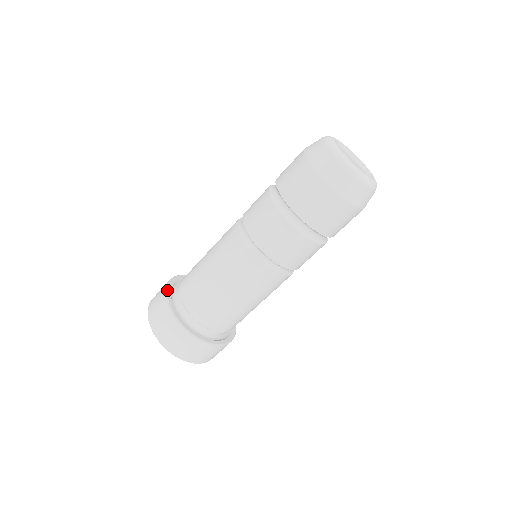
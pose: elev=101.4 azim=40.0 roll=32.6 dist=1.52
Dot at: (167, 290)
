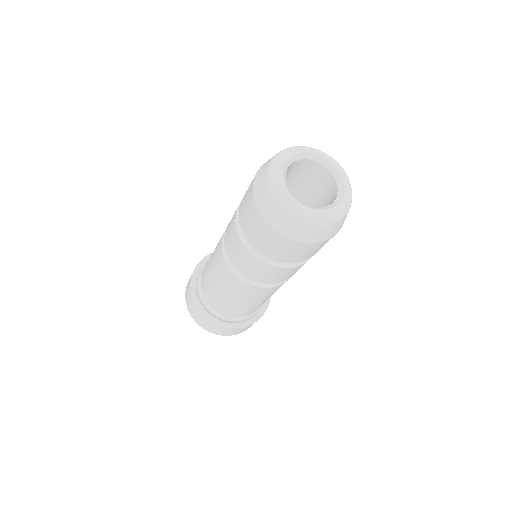
Dot at: (192, 278)
